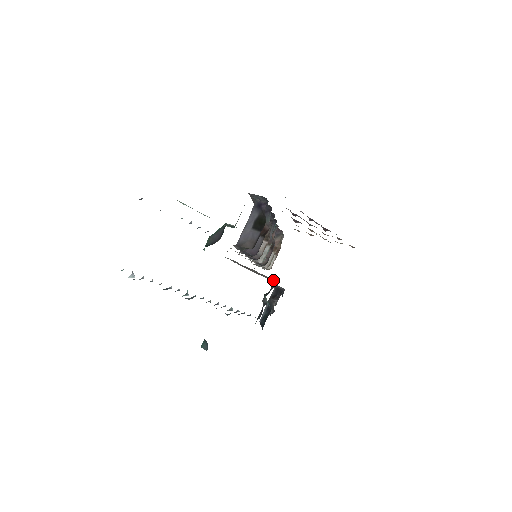
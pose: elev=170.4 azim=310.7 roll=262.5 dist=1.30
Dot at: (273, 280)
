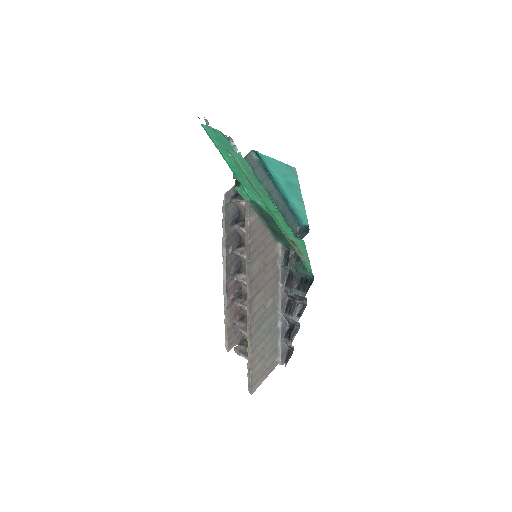
Dot at: (278, 293)
